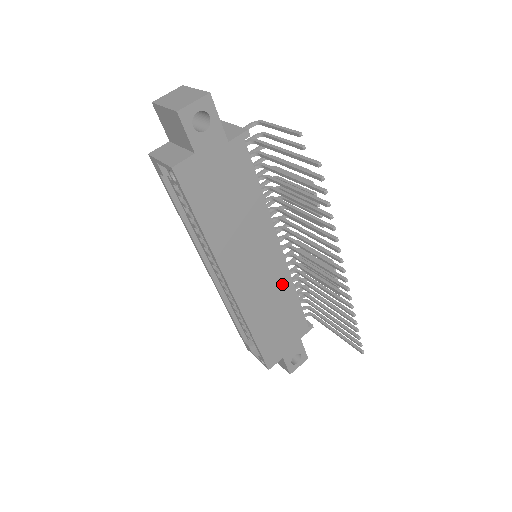
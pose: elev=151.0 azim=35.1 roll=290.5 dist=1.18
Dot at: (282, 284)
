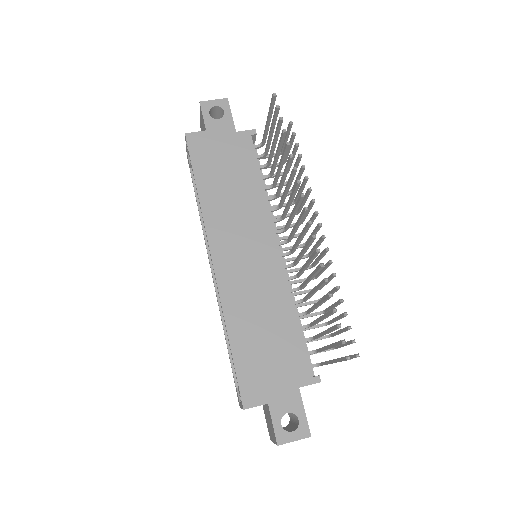
Dot at: (276, 288)
